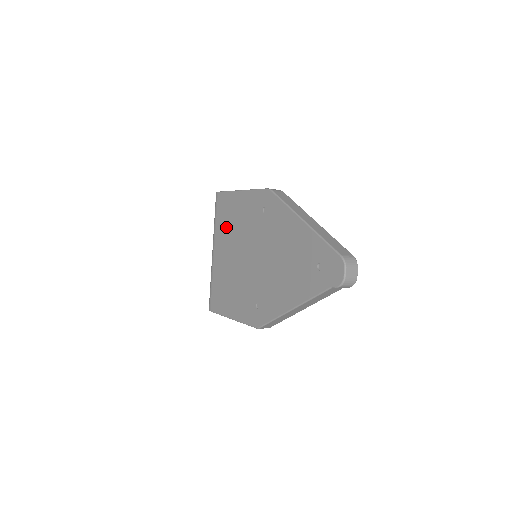
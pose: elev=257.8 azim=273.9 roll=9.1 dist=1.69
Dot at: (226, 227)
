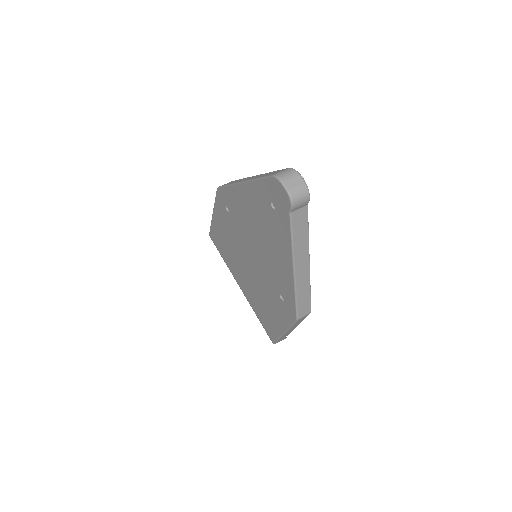
Dot at: (228, 256)
